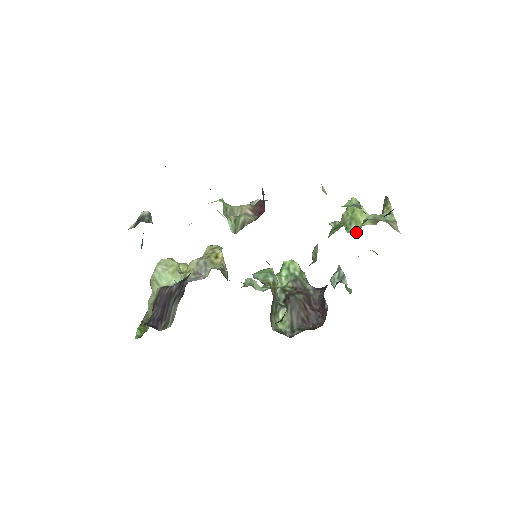
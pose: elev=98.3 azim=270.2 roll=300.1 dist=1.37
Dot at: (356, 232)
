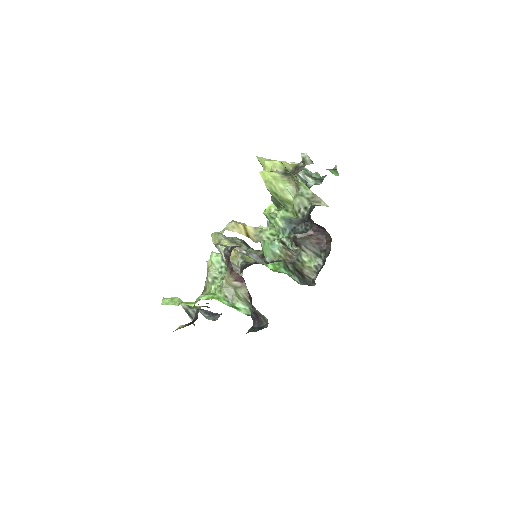
Dot at: occluded
